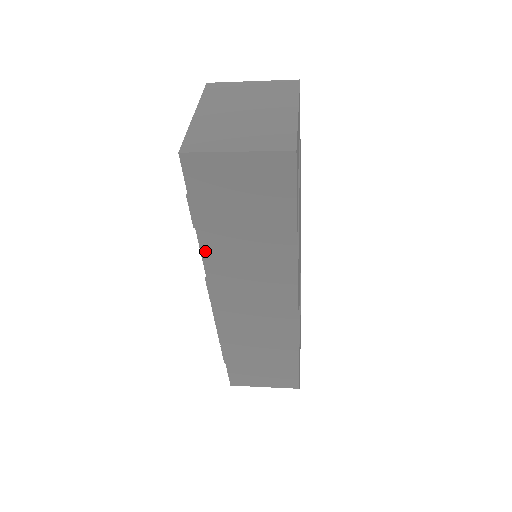
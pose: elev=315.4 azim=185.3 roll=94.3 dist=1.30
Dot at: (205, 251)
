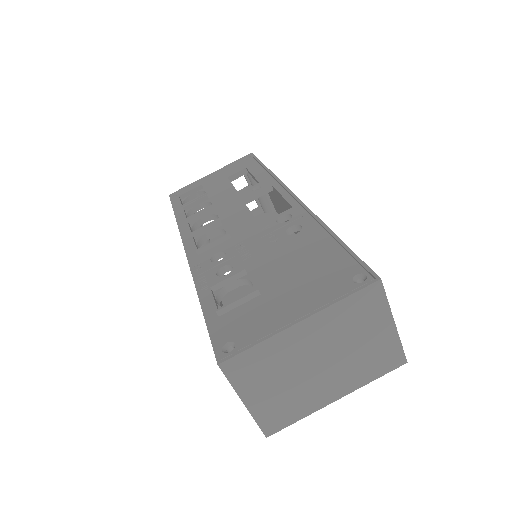
Dot at: occluded
